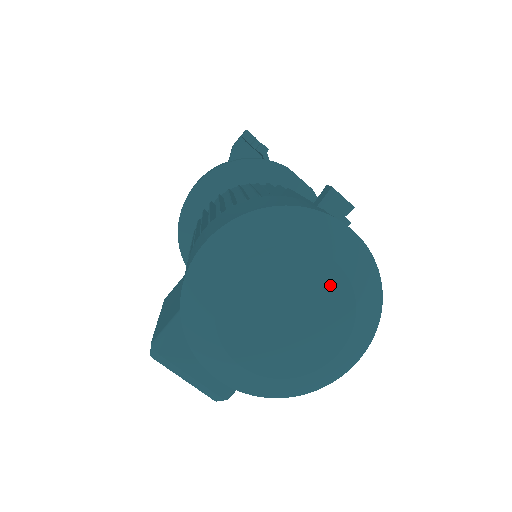
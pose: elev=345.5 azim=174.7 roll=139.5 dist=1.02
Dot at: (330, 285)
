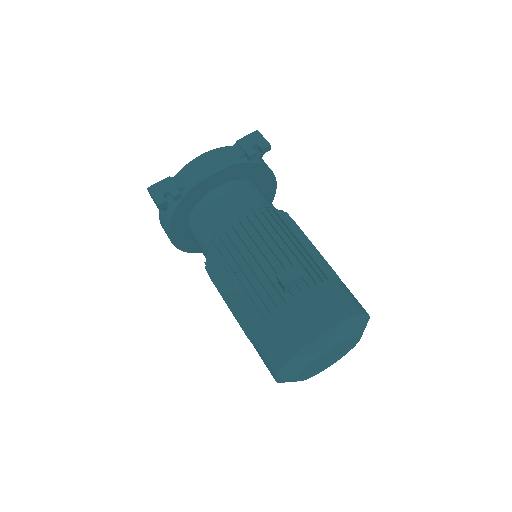
Dot at: (338, 347)
